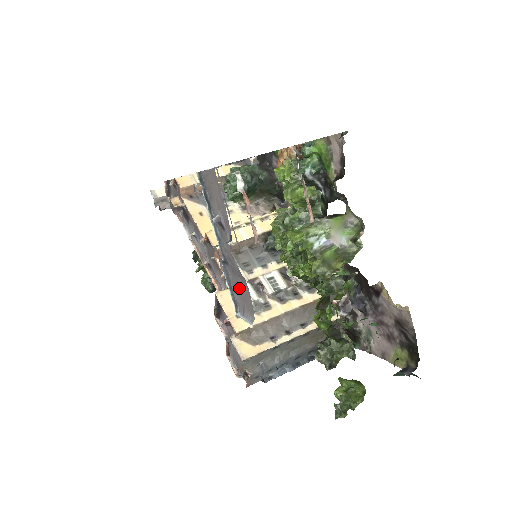
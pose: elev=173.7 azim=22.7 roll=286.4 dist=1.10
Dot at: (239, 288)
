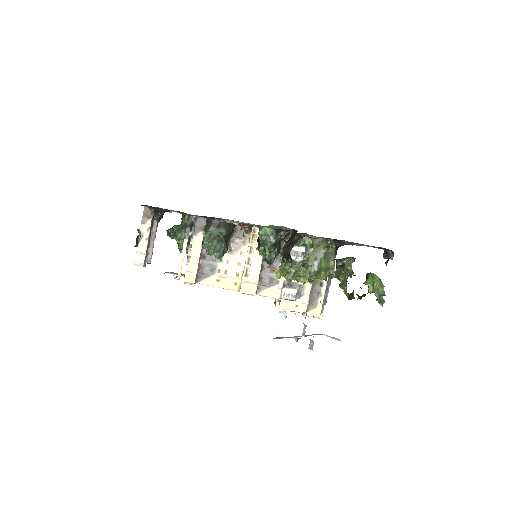
Dot at: occluded
